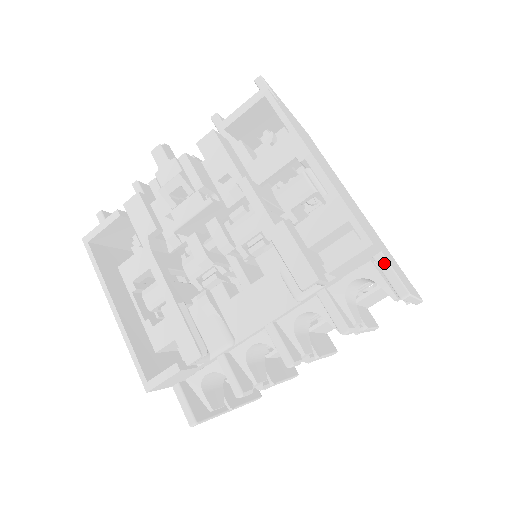
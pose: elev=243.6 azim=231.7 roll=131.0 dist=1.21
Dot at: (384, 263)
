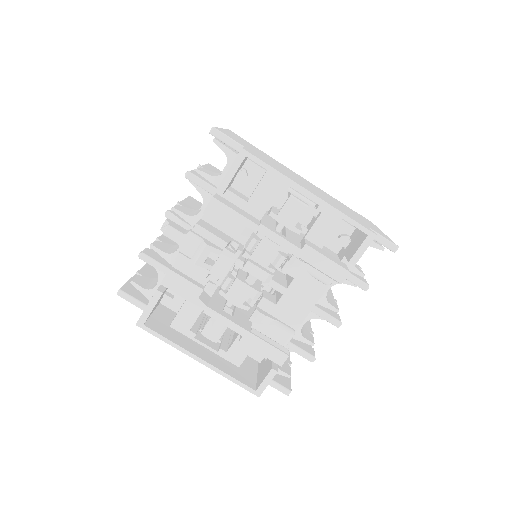
Dot at: occluded
